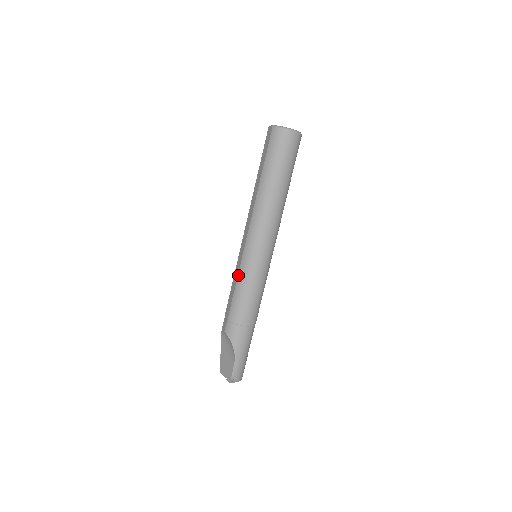
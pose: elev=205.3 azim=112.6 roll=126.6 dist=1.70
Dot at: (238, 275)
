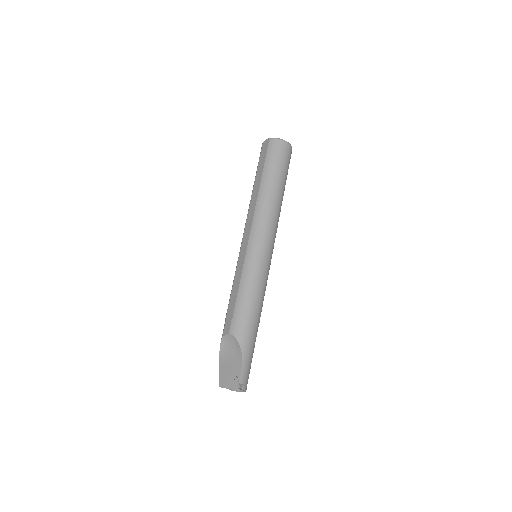
Dot at: (242, 271)
